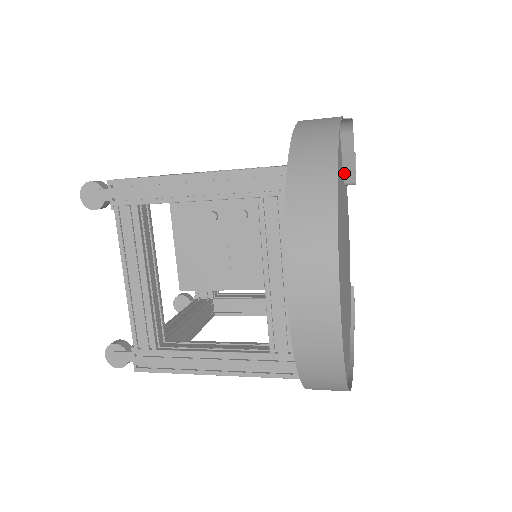
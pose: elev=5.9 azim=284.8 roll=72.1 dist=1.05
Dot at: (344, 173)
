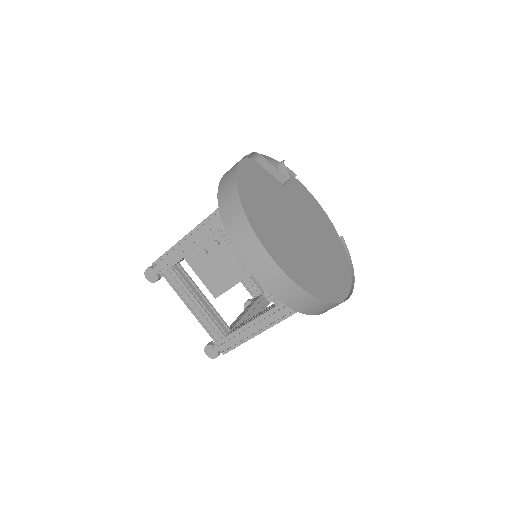
Dot at: (277, 179)
